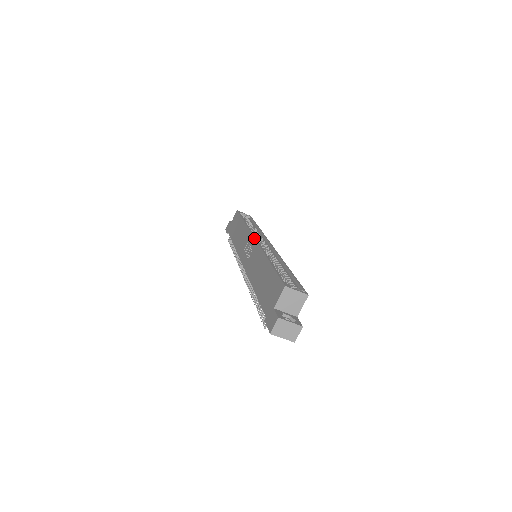
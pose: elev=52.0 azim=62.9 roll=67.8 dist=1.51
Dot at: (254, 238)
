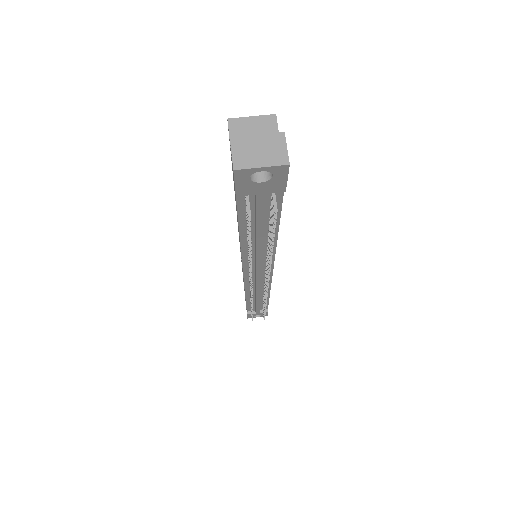
Dot at: occluded
